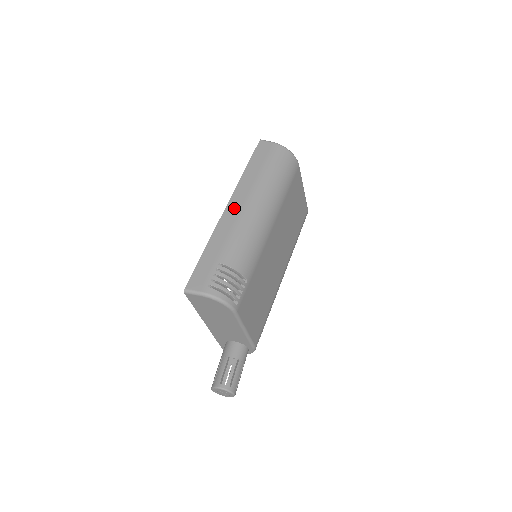
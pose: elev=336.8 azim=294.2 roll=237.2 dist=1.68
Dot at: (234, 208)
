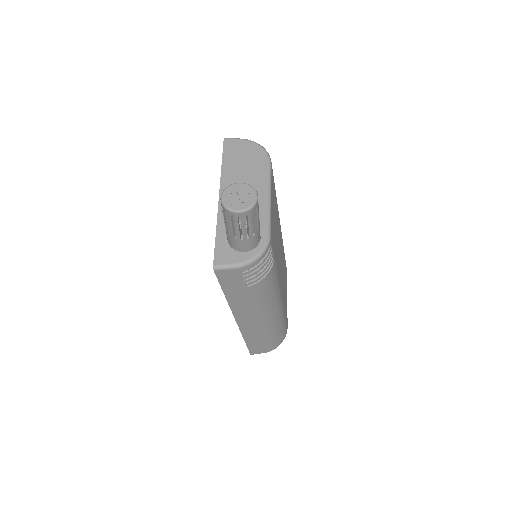
Dot at: occluded
